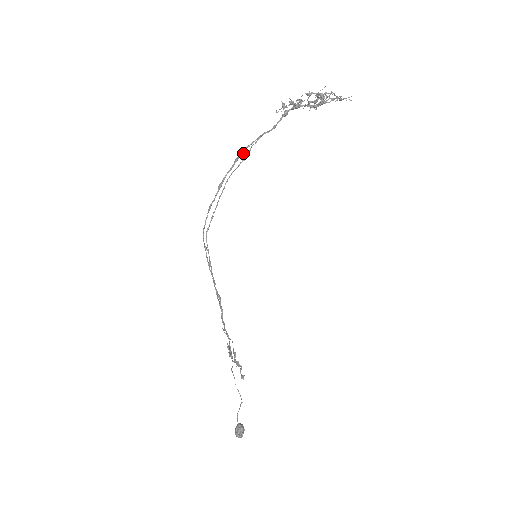
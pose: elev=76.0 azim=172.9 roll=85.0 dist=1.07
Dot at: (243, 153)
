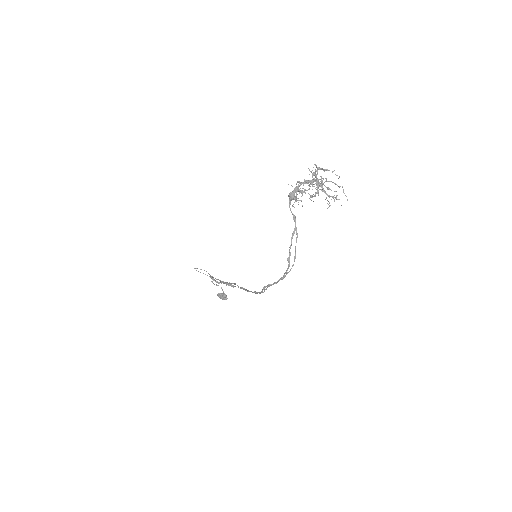
Dot at: (290, 253)
